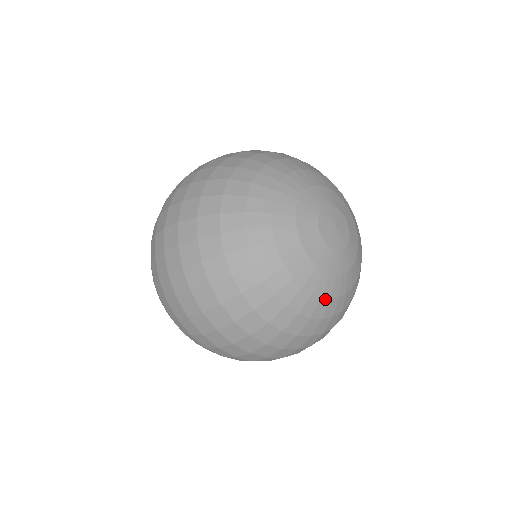
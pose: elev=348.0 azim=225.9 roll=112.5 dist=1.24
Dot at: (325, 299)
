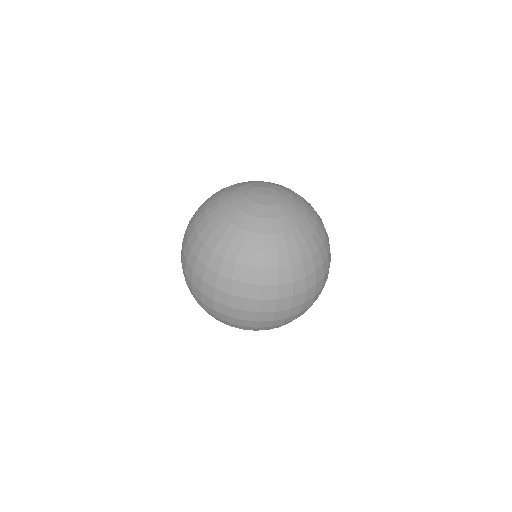
Dot at: (260, 235)
